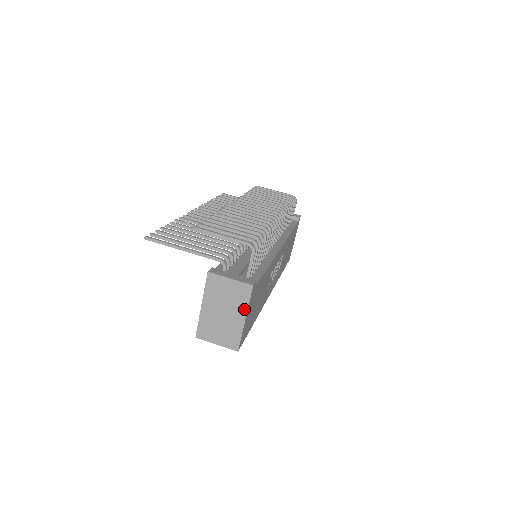
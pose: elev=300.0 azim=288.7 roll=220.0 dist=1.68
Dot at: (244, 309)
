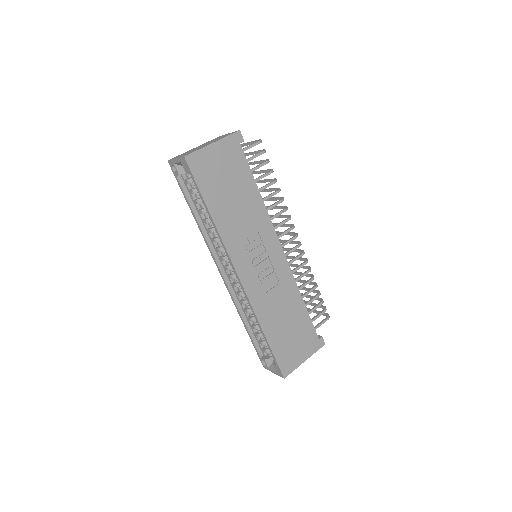
Dot at: (219, 139)
